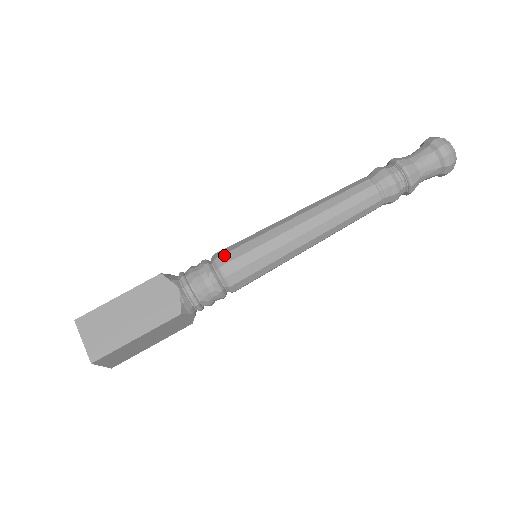
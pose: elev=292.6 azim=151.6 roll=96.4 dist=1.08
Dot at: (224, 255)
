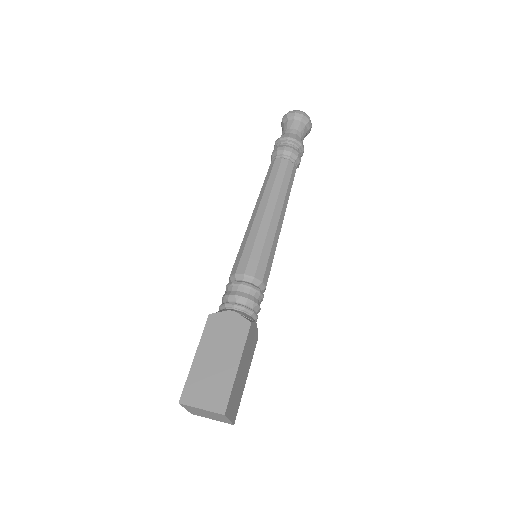
Dot at: (238, 267)
